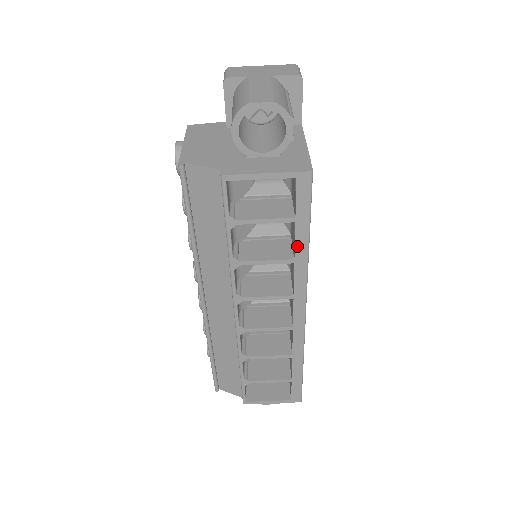
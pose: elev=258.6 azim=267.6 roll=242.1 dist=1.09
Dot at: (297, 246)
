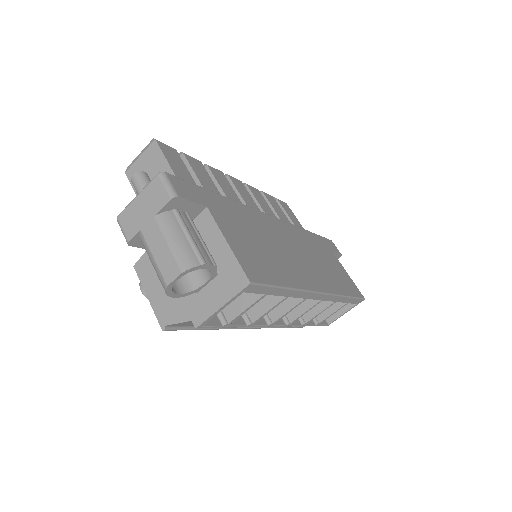
Dot at: (281, 295)
